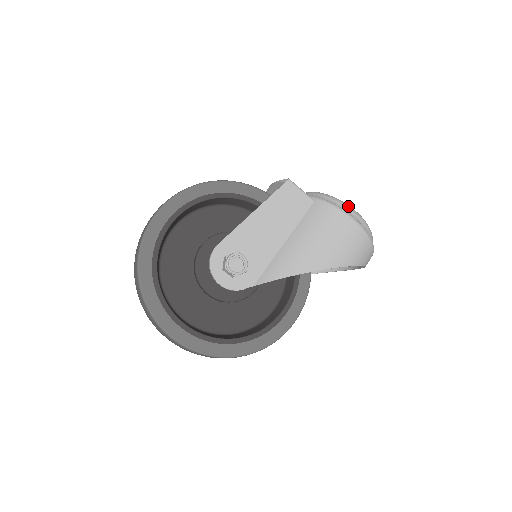
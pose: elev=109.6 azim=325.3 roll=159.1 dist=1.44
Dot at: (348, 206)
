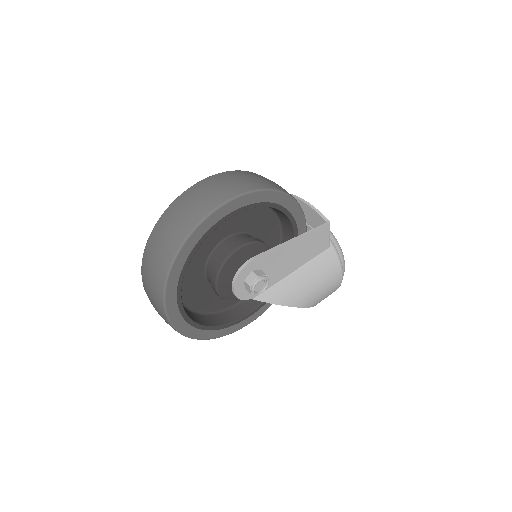
Dot at: occluded
